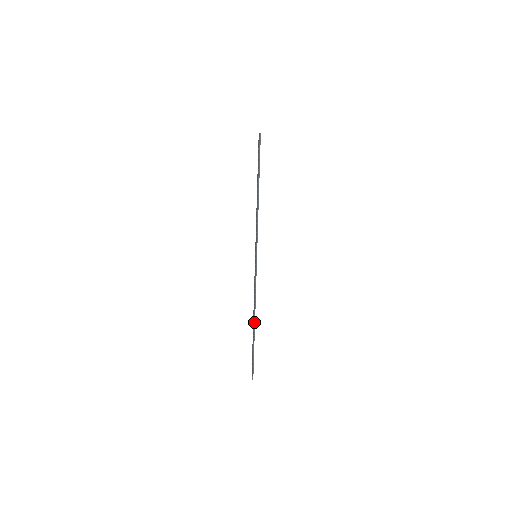
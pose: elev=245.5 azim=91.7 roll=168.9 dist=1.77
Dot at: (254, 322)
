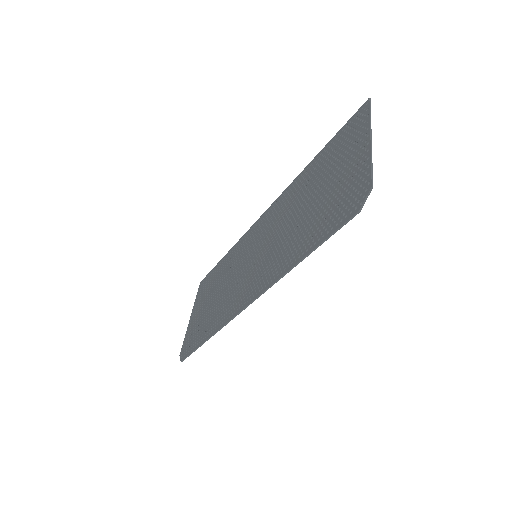
Dot at: (210, 337)
